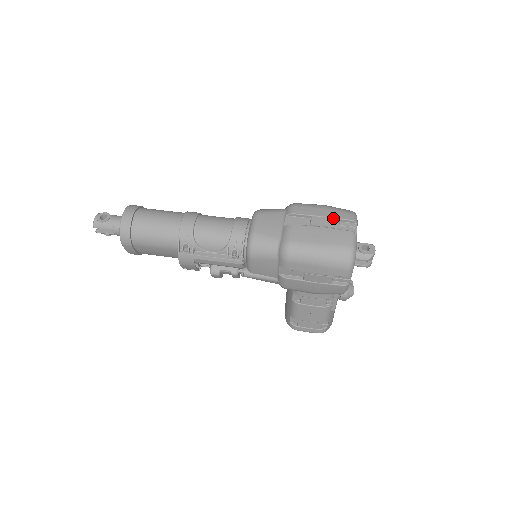
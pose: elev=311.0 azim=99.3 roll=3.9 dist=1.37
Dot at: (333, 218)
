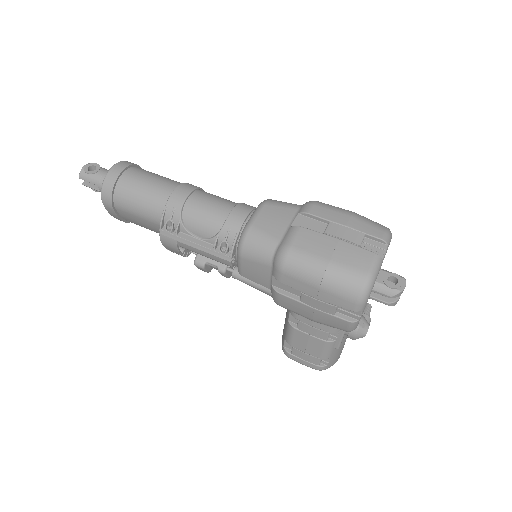
Dot at: (357, 230)
